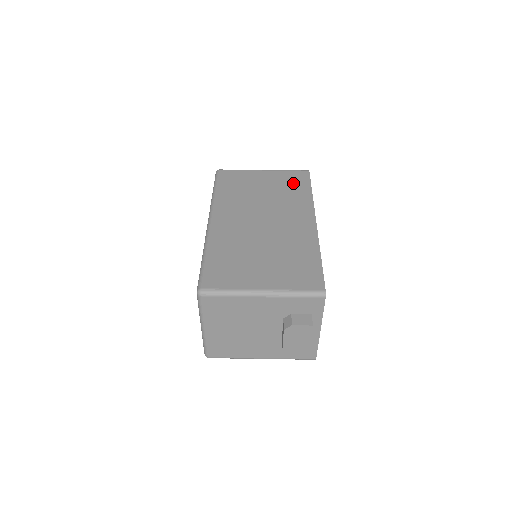
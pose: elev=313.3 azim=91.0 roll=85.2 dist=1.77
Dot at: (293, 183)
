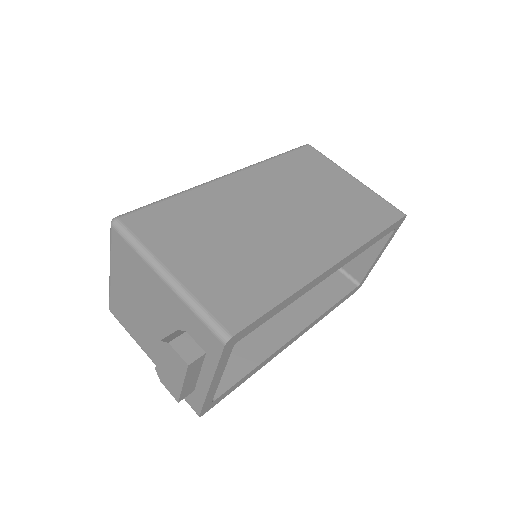
Dot at: (368, 211)
